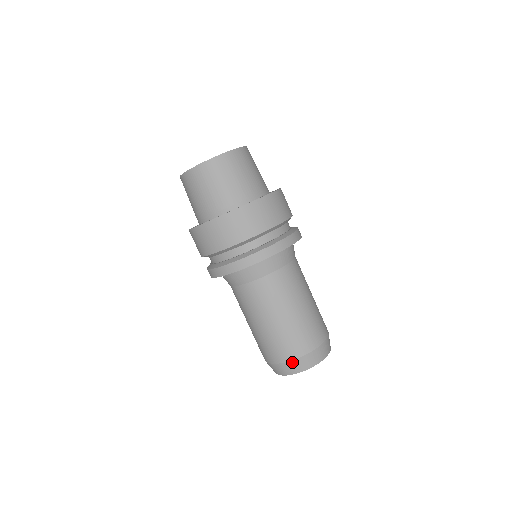
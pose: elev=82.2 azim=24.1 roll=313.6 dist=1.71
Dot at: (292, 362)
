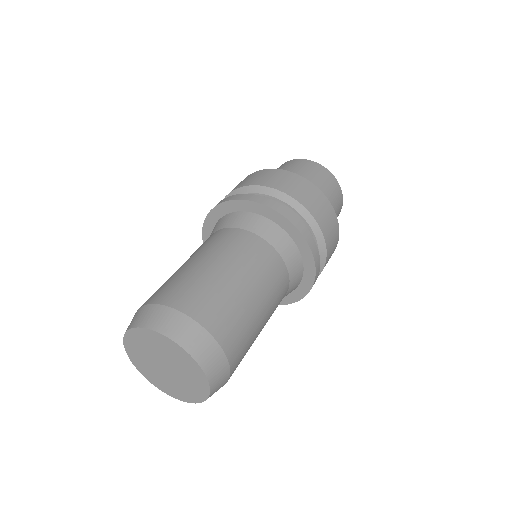
Dot at: (197, 327)
